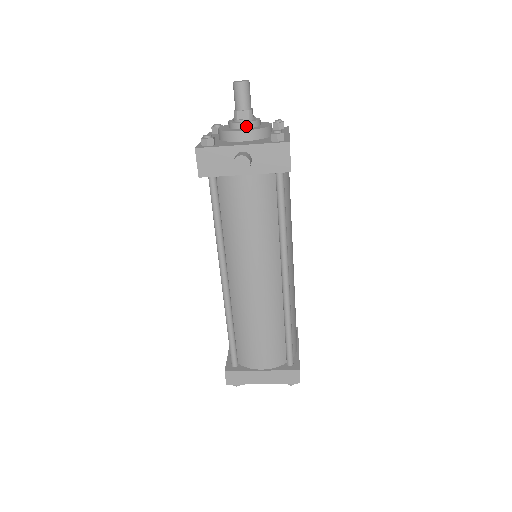
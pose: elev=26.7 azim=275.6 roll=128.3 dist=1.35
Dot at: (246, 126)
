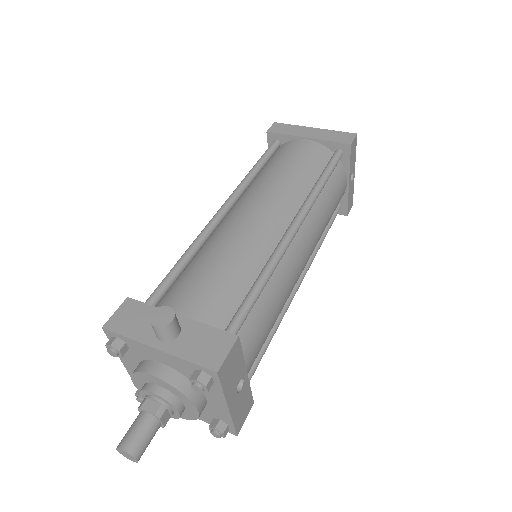
Dot at: occluded
